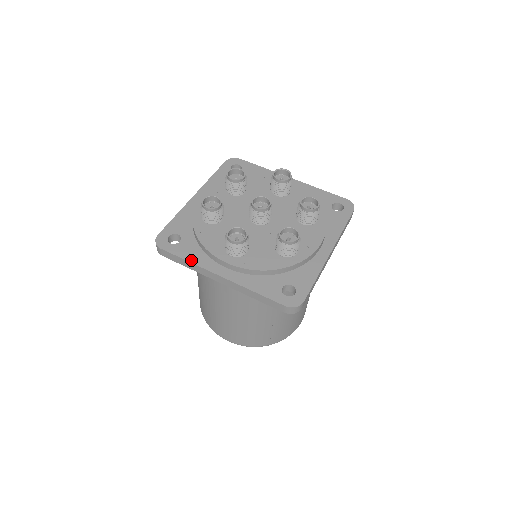
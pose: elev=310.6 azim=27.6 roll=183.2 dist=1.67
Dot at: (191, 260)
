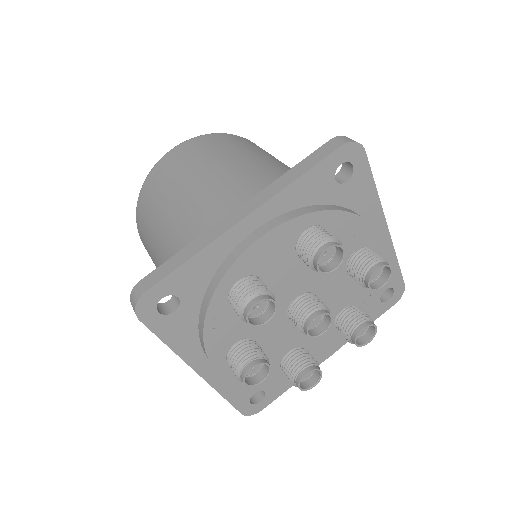
Dot at: (175, 347)
